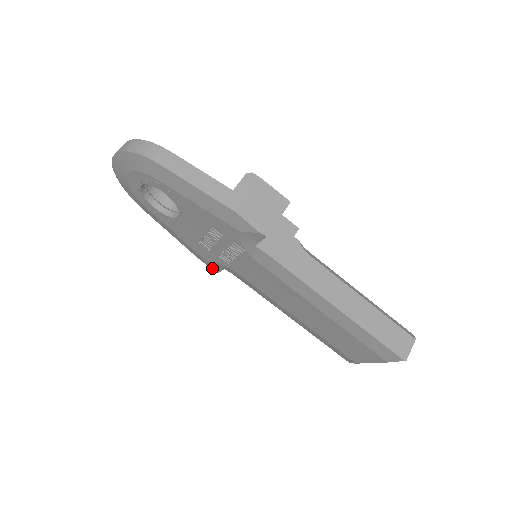
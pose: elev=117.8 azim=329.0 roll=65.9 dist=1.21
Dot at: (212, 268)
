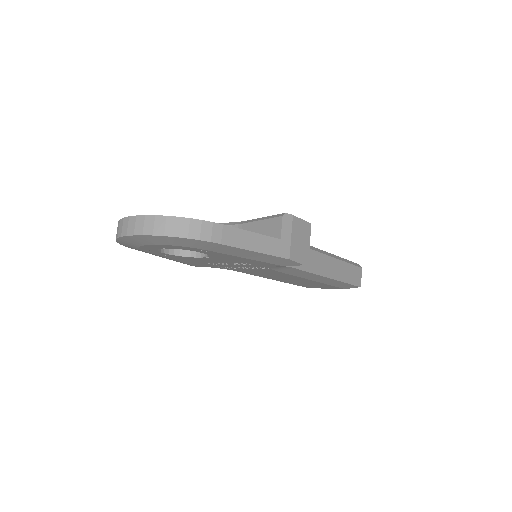
Dot at: occluded
